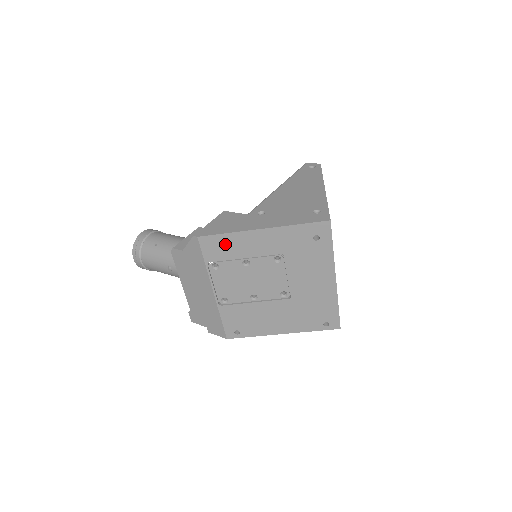
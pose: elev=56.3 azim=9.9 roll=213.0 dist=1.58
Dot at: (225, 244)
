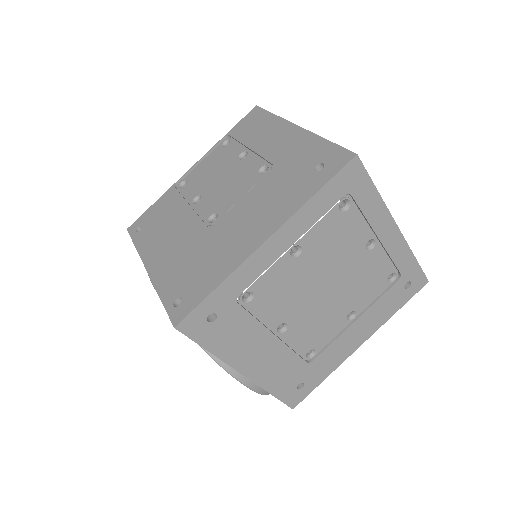
Dot at: (259, 124)
